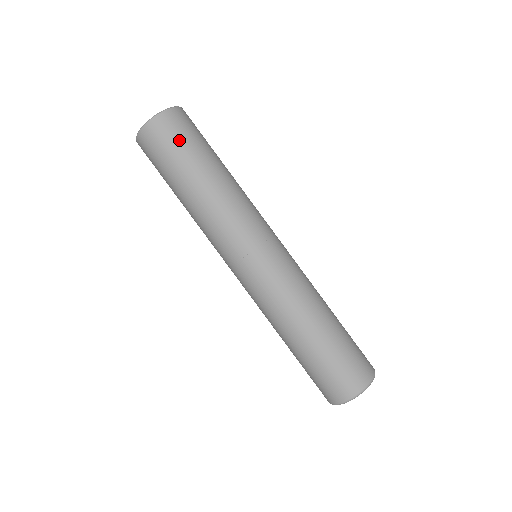
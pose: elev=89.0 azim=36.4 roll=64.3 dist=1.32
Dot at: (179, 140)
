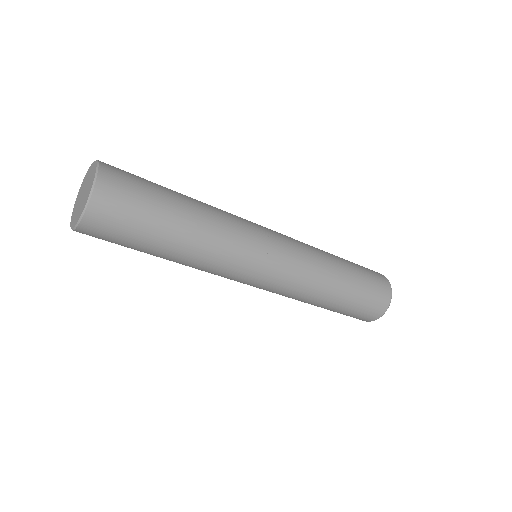
Dot at: (134, 206)
